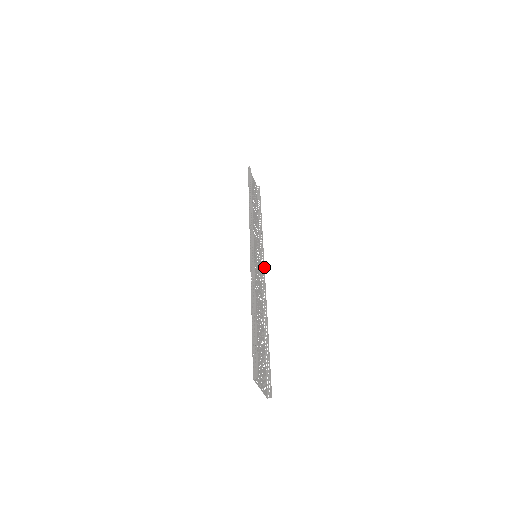
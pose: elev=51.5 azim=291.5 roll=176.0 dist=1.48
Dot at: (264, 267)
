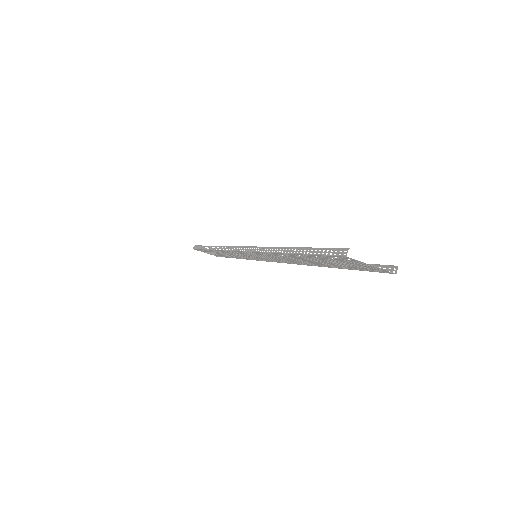
Dot at: occluded
